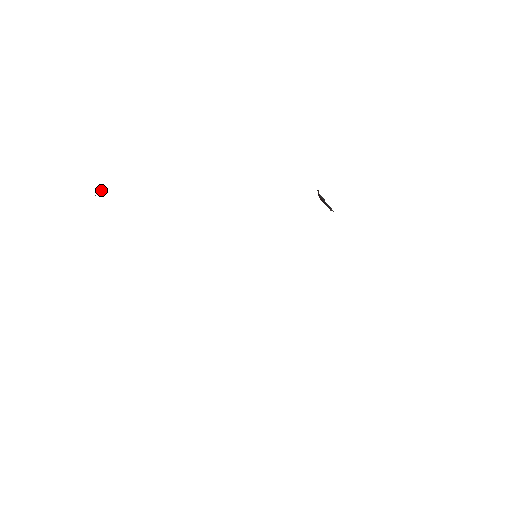
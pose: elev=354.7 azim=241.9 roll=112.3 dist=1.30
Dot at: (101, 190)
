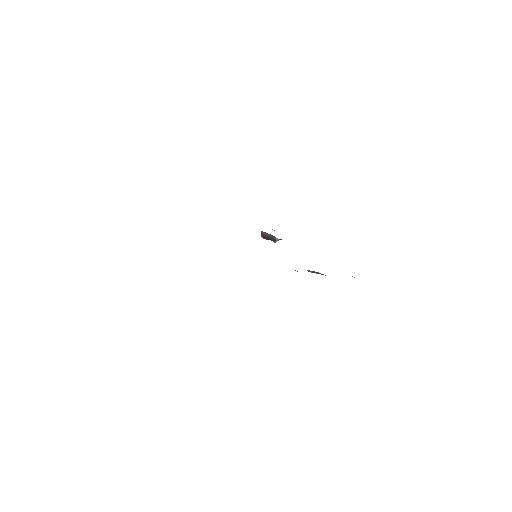
Dot at: occluded
